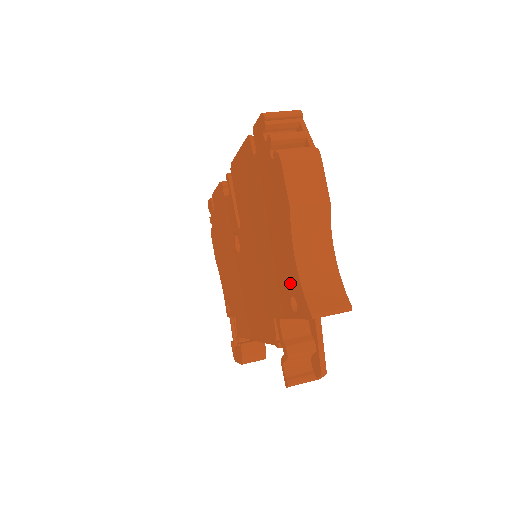
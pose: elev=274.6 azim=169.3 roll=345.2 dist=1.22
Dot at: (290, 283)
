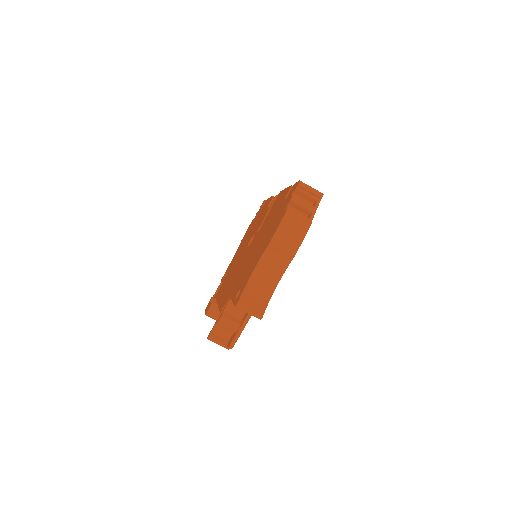
Dot at: (244, 282)
